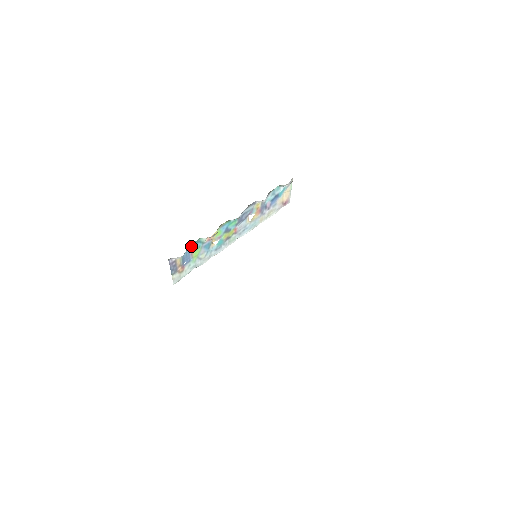
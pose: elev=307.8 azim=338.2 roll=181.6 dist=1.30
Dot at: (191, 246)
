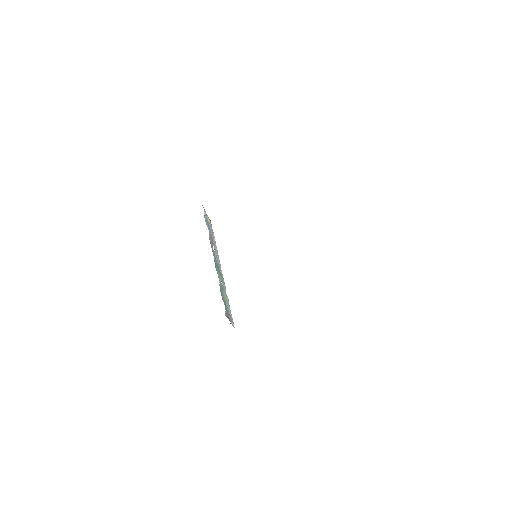
Dot at: occluded
